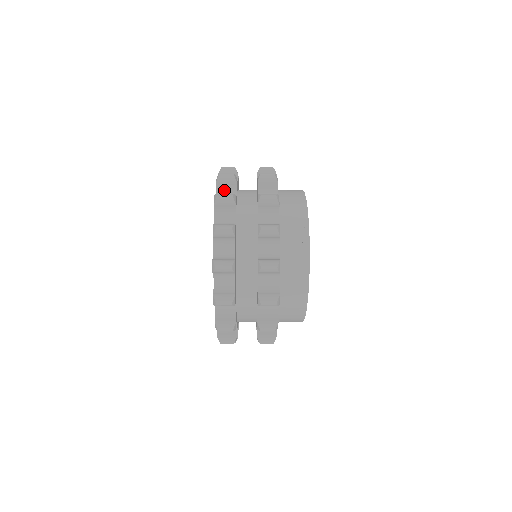
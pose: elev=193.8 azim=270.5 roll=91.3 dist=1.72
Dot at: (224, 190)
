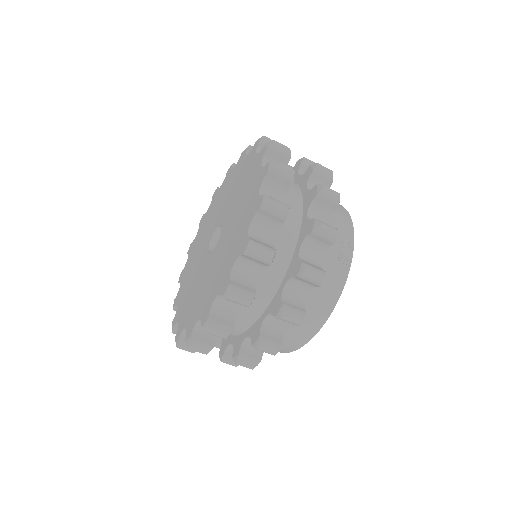
Dot at: occluded
